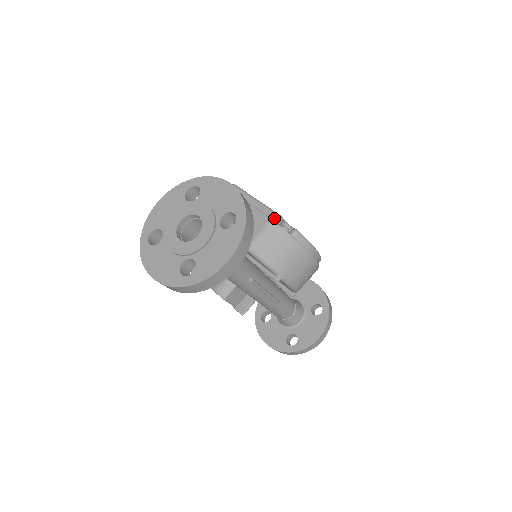
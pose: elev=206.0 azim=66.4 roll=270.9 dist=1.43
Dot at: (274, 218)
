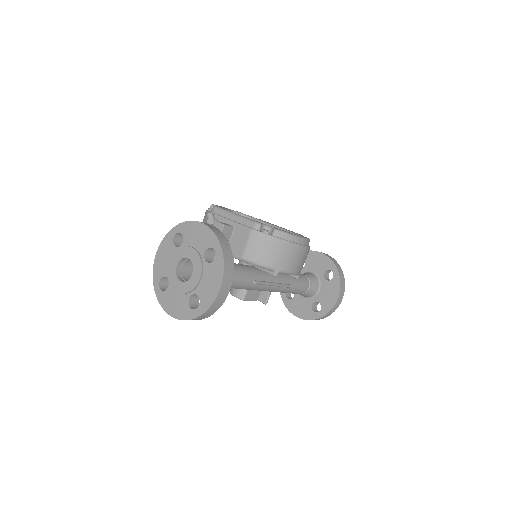
Dot at: (254, 227)
